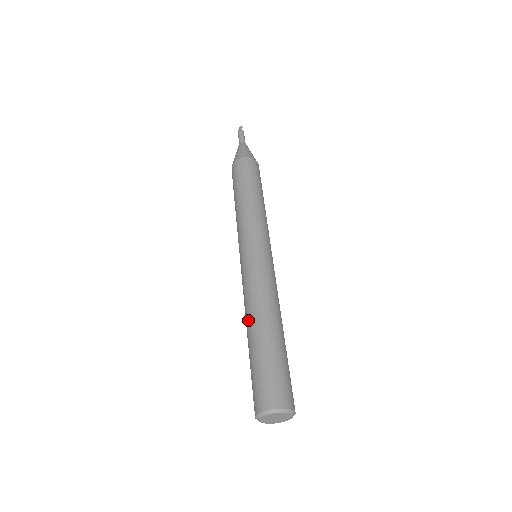
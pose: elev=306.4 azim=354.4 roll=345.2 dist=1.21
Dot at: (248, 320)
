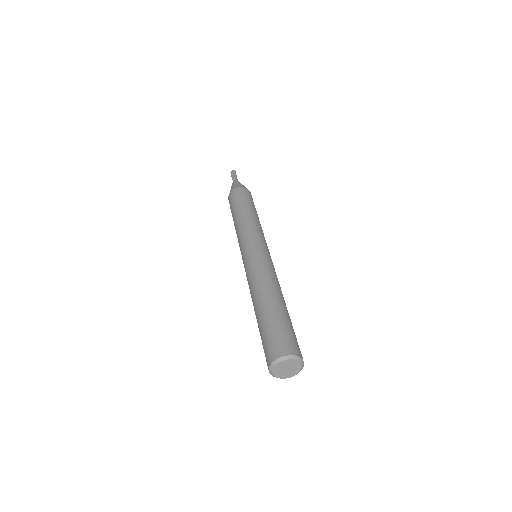
Dot at: (261, 293)
